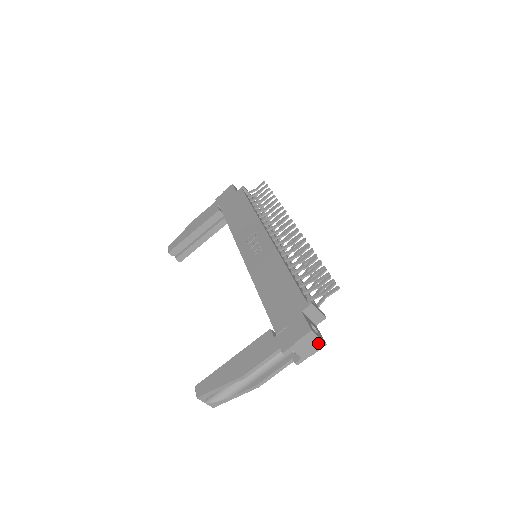
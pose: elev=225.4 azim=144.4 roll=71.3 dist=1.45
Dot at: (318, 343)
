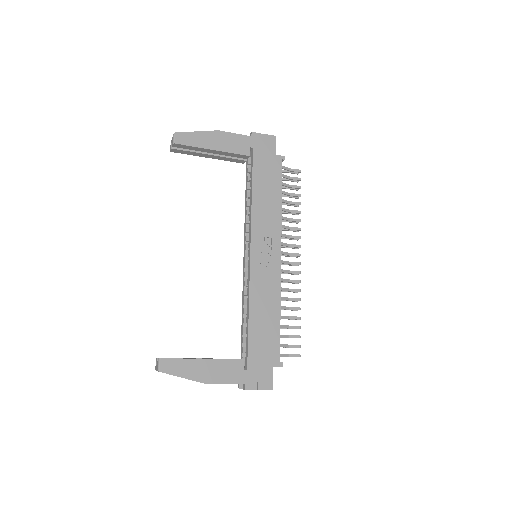
Dot at: occluded
